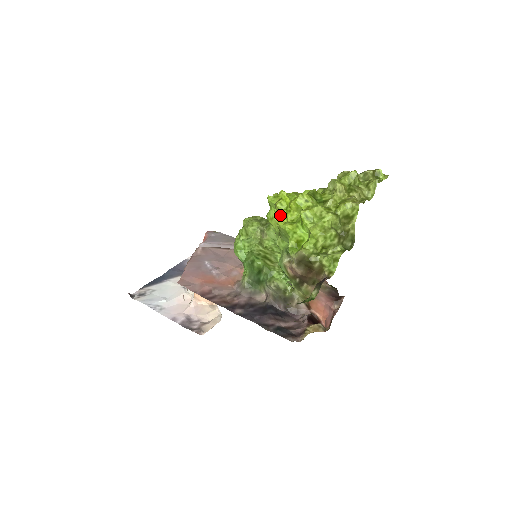
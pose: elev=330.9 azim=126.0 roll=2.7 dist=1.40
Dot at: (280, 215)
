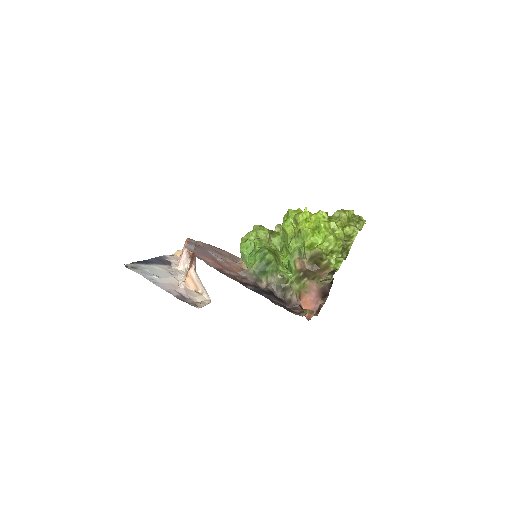
Dot at: (299, 223)
